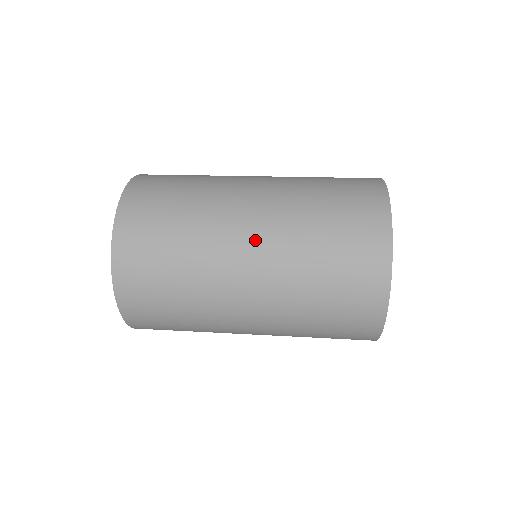
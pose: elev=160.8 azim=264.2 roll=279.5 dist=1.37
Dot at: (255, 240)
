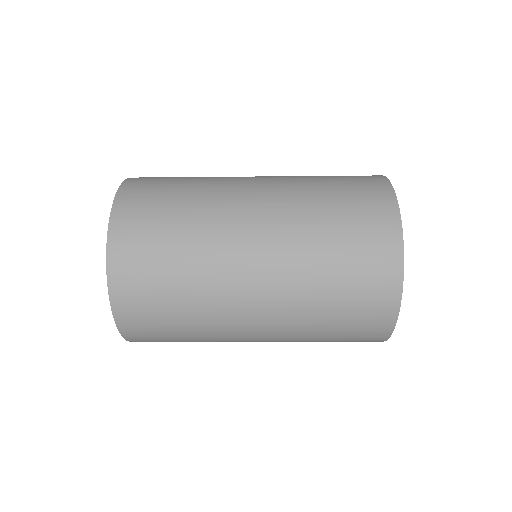
Dot at: occluded
